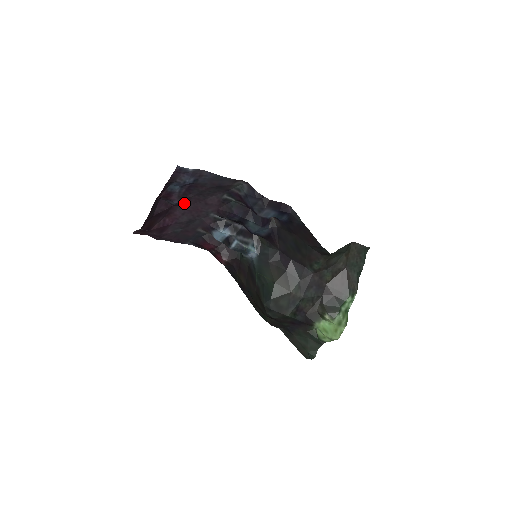
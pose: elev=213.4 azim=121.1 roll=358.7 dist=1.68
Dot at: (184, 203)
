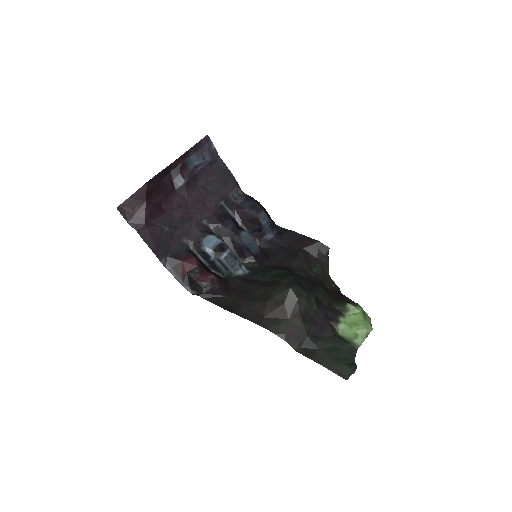
Dot at: (188, 190)
